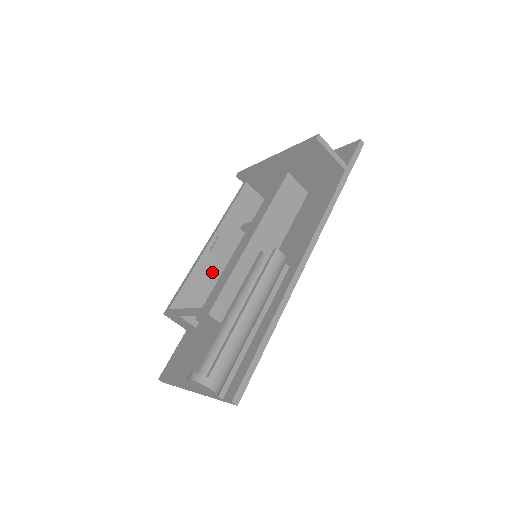
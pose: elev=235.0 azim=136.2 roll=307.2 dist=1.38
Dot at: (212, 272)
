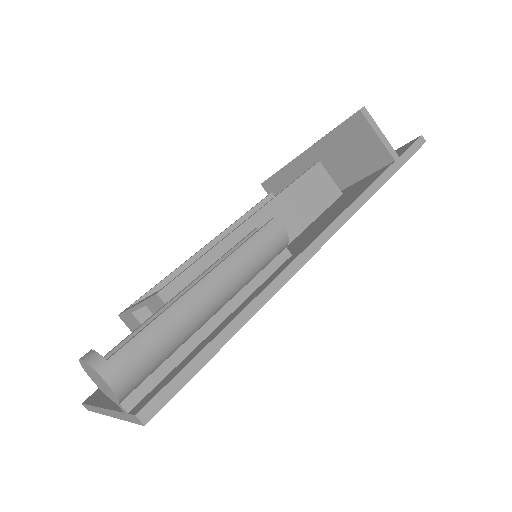
Dot at: occluded
